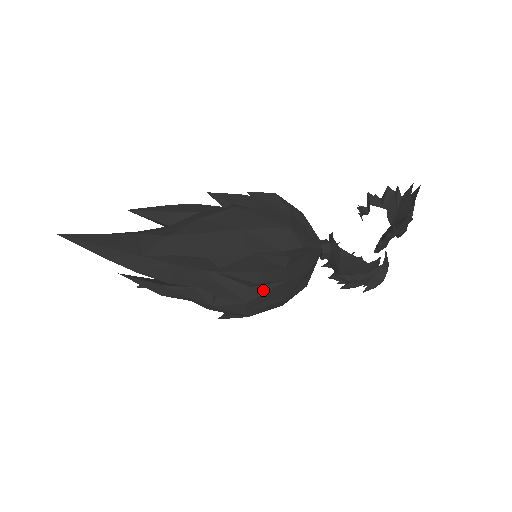
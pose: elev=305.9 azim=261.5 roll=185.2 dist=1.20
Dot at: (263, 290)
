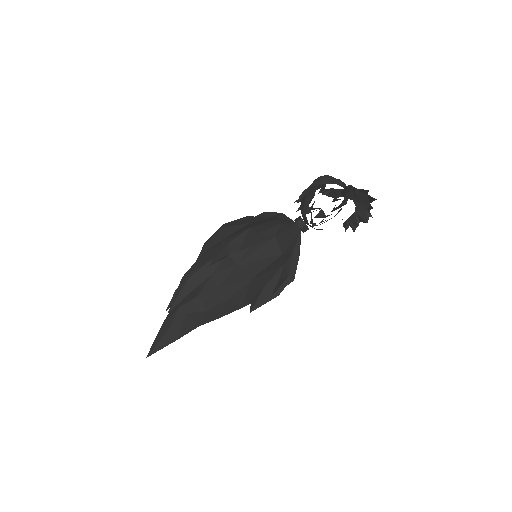
Dot at: occluded
